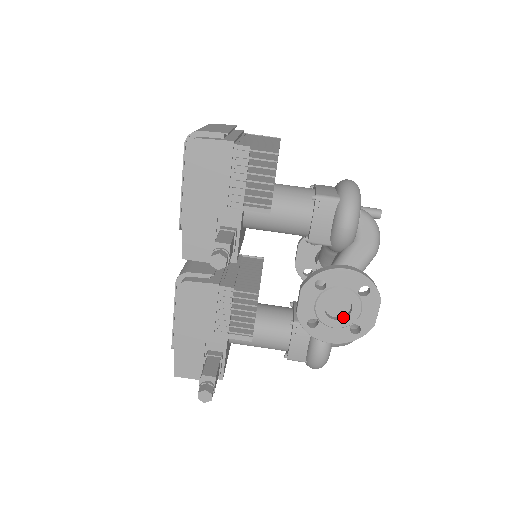
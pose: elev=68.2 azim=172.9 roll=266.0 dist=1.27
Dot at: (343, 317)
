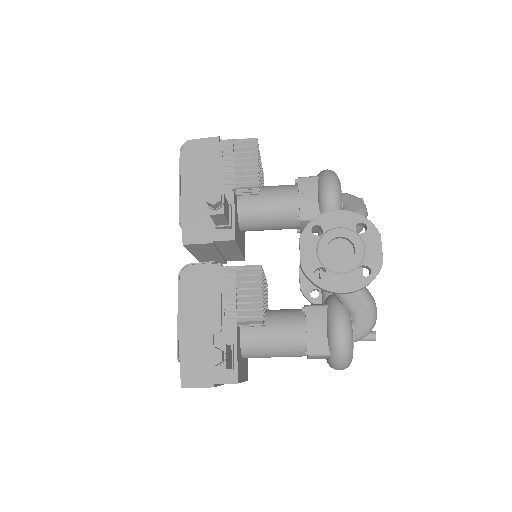
Dot at: (349, 261)
